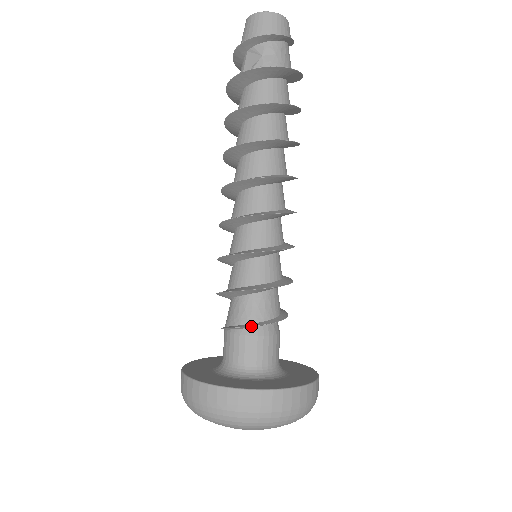
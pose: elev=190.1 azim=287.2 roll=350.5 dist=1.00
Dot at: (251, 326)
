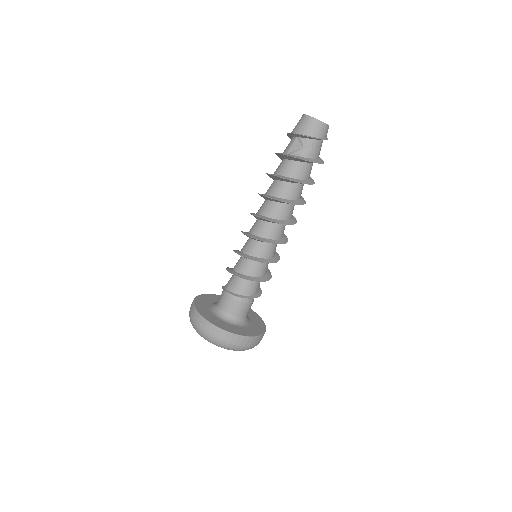
Dot at: (239, 297)
